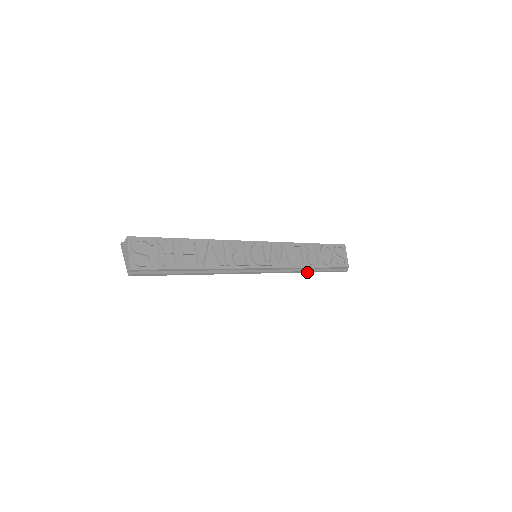
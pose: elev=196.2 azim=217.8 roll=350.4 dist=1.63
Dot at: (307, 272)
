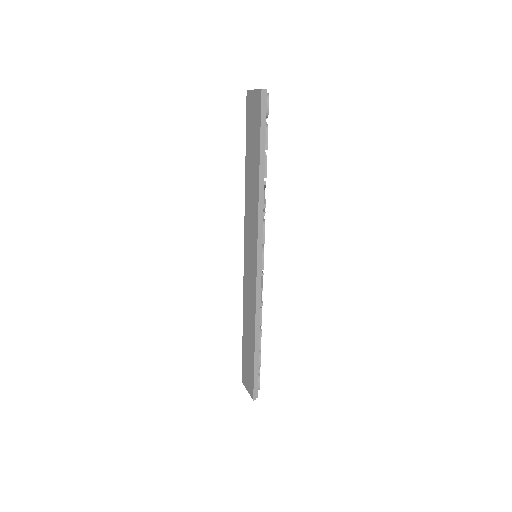
Dot at: (255, 336)
